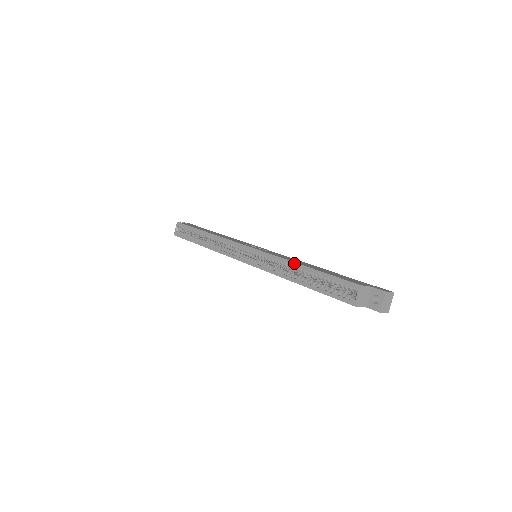
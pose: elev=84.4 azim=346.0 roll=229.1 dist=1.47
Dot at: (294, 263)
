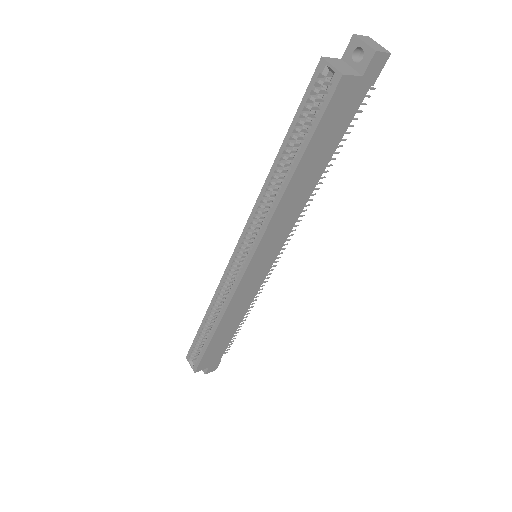
Dot at: (268, 175)
